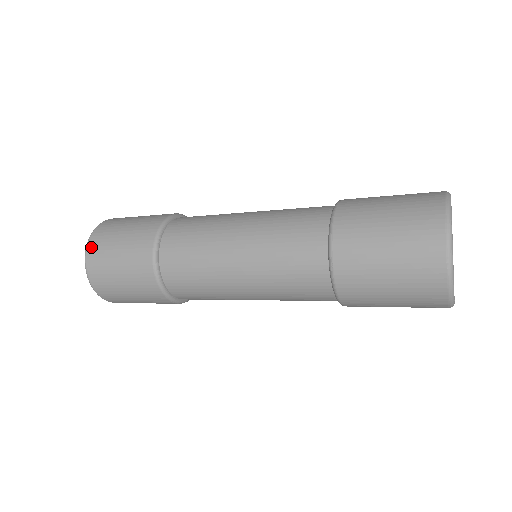
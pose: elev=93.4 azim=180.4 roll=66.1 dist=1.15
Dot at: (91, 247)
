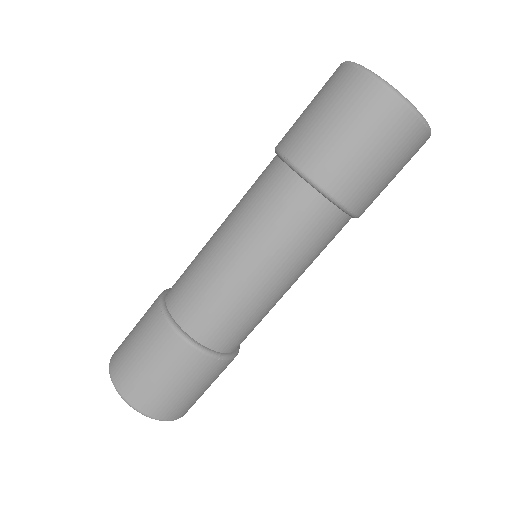
Dot at: (146, 409)
